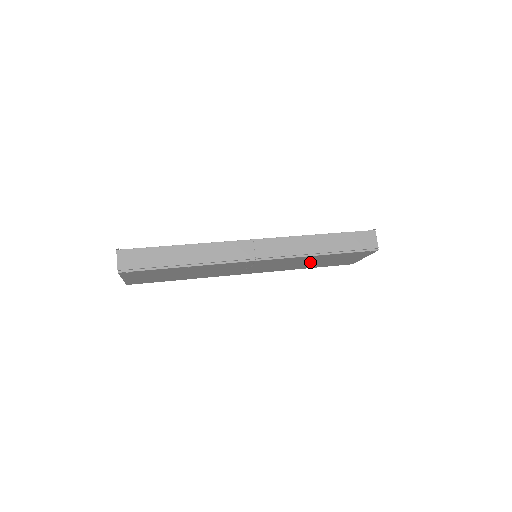
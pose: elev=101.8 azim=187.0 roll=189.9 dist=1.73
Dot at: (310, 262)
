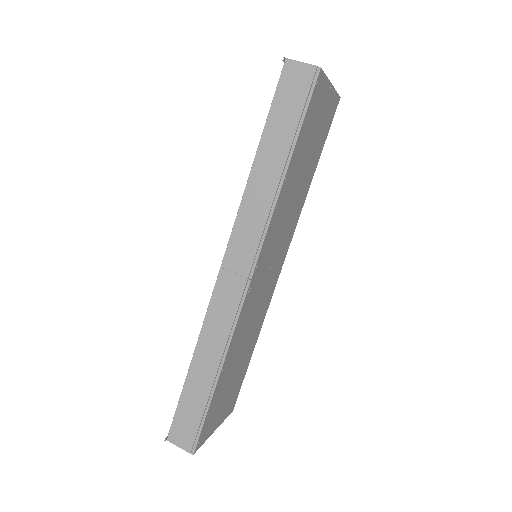
Dot at: (298, 181)
